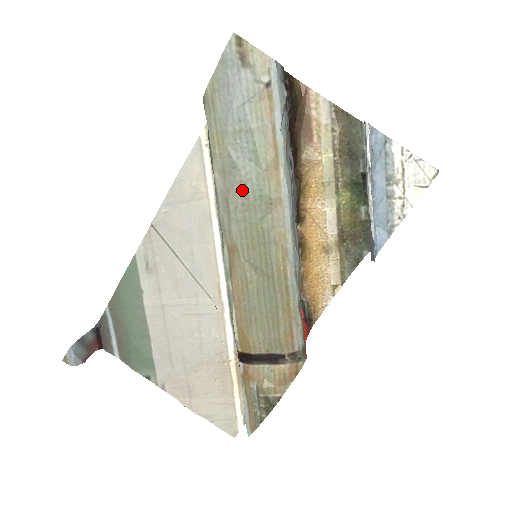
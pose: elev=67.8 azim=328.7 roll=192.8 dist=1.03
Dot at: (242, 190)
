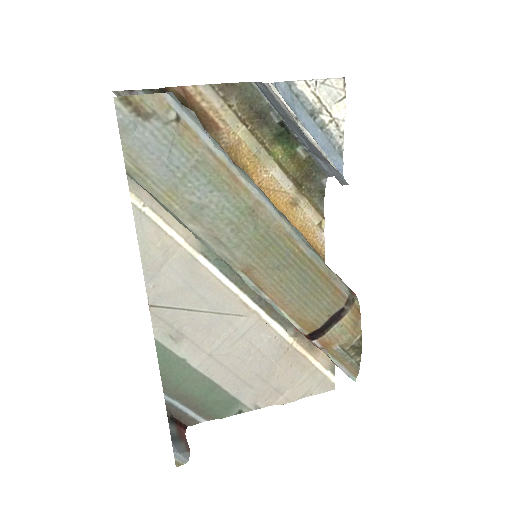
Dot at: (223, 220)
